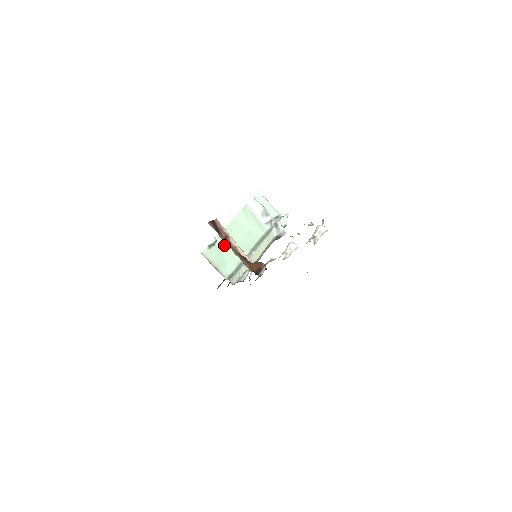
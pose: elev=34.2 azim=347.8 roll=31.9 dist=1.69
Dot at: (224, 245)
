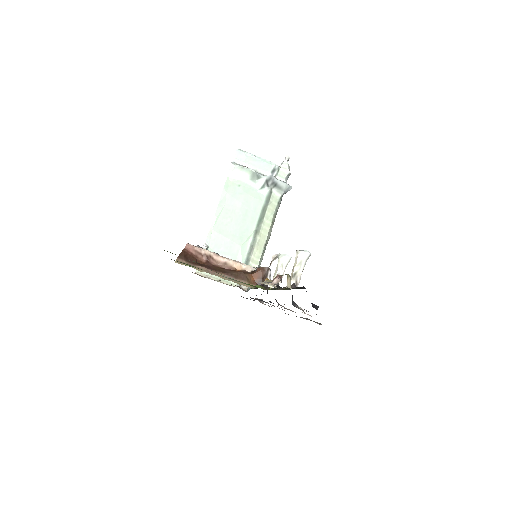
Dot at: (219, 247)
